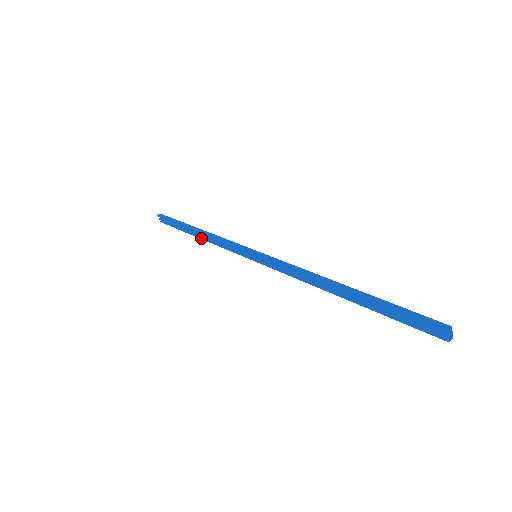
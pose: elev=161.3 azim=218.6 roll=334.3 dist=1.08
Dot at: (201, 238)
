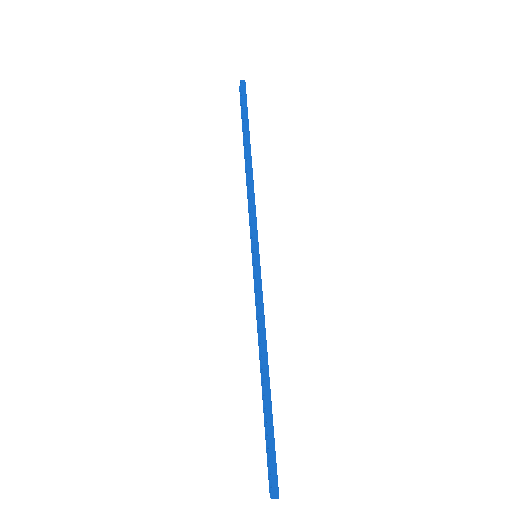
Dot at: (245, 165)
